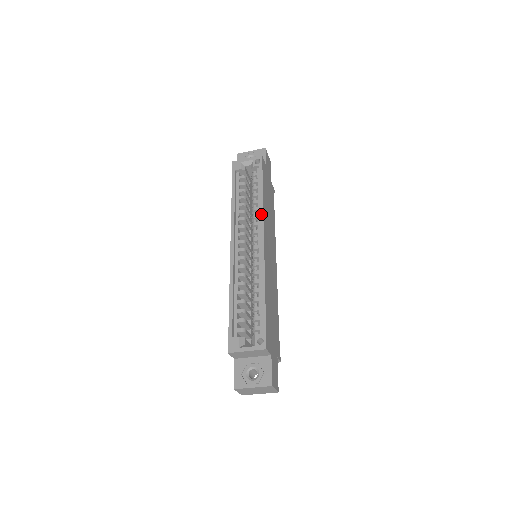
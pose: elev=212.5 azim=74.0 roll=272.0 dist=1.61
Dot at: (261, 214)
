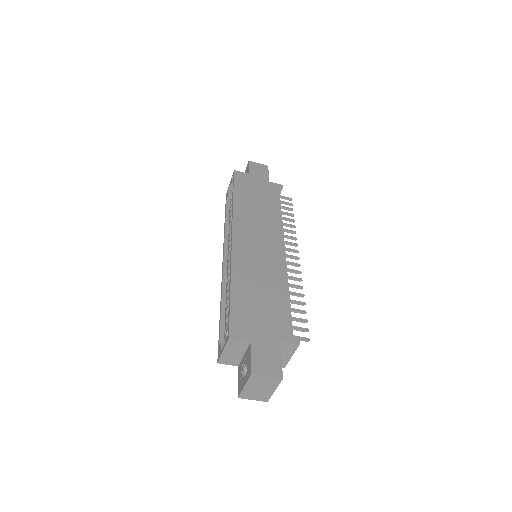
Dot at: (232, 218)
